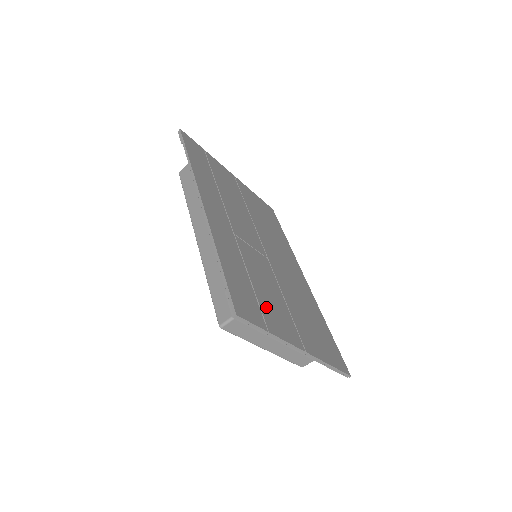
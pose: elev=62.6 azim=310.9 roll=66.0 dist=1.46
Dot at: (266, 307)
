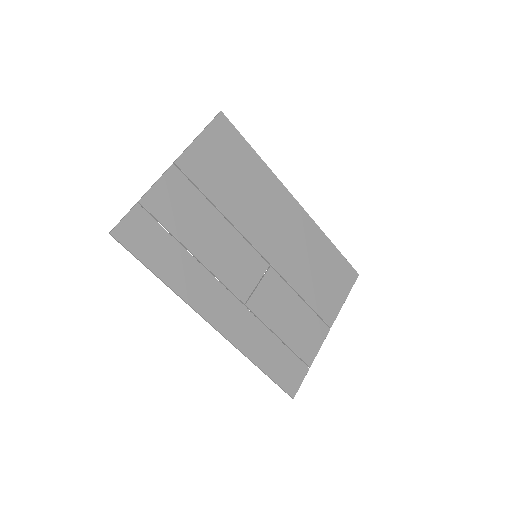
Dot at: (298, 344)
